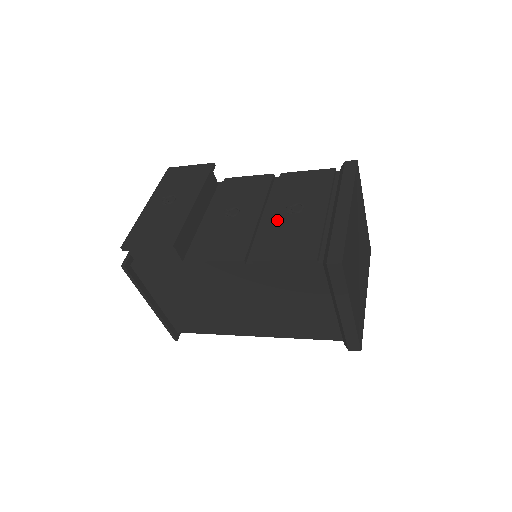
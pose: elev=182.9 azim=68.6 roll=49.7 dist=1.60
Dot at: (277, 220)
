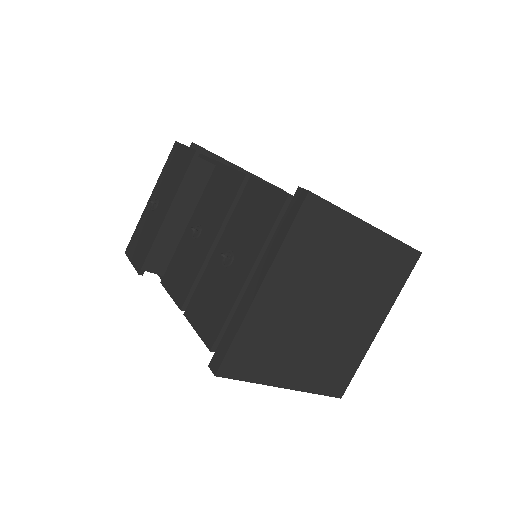
Dot at: (215, 265)
